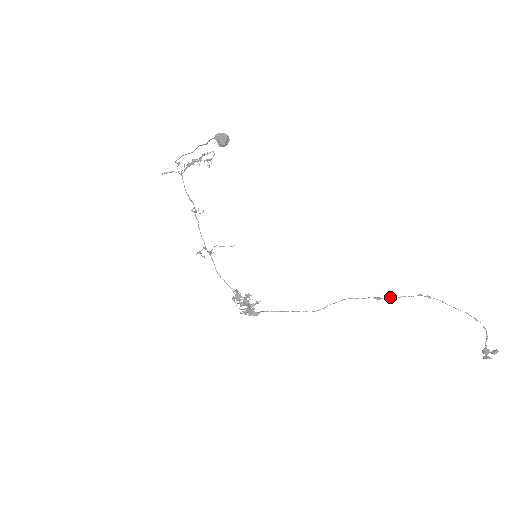
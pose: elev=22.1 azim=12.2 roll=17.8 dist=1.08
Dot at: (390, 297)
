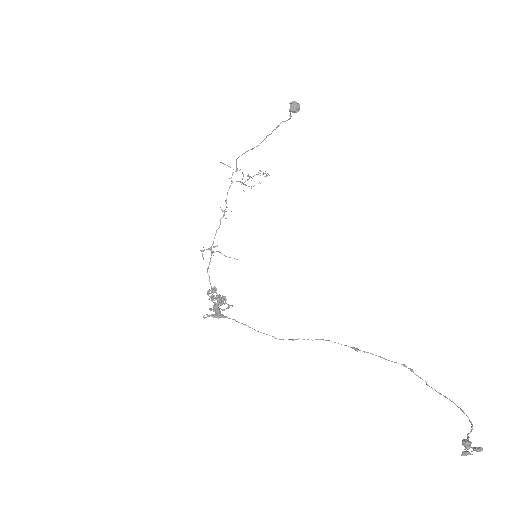
Dot at: occluded
